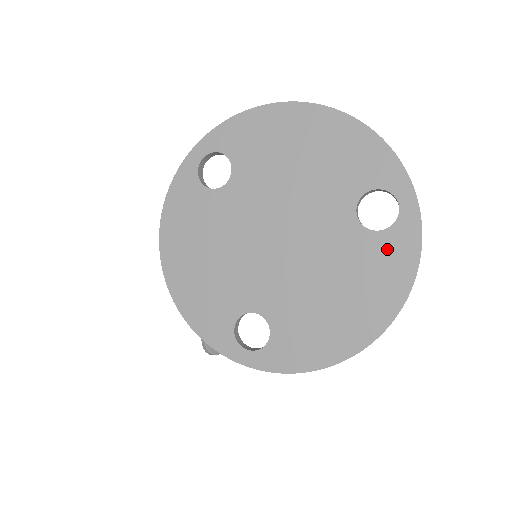
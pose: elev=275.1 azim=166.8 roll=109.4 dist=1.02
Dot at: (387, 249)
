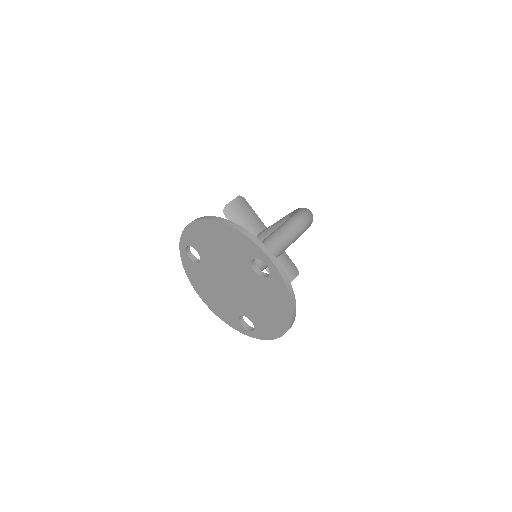
Dot at: (273, 286)
